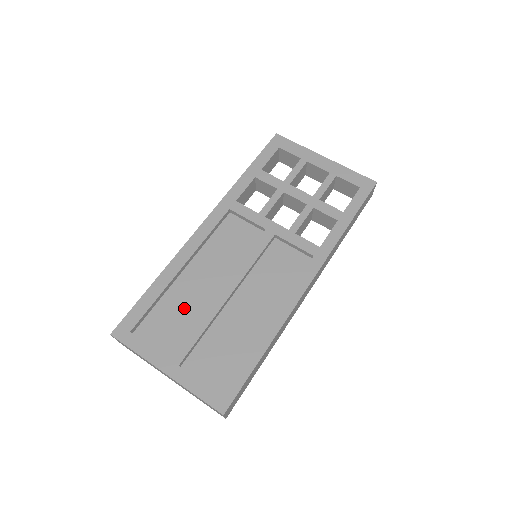
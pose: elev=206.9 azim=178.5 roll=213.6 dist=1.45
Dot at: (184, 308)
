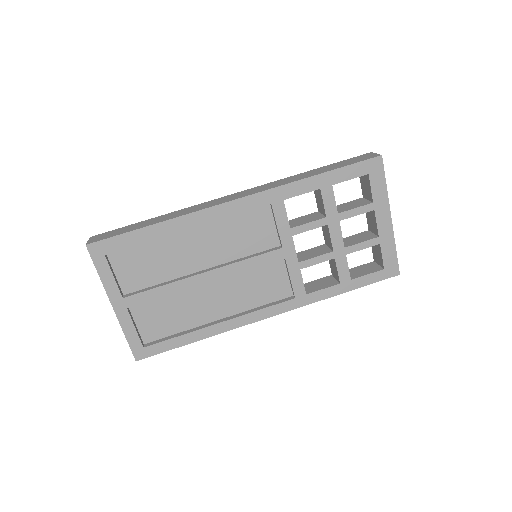
Dot at: (164, 262)
